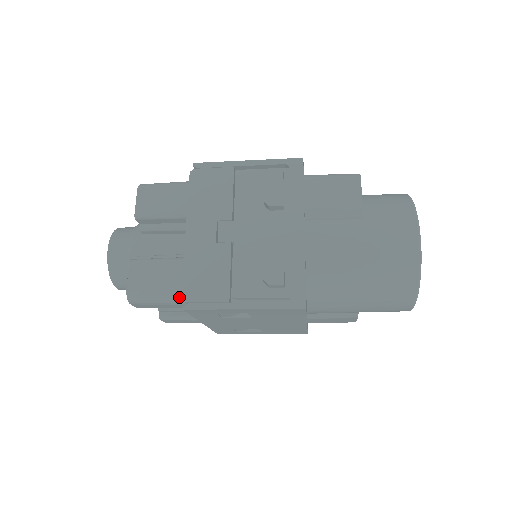
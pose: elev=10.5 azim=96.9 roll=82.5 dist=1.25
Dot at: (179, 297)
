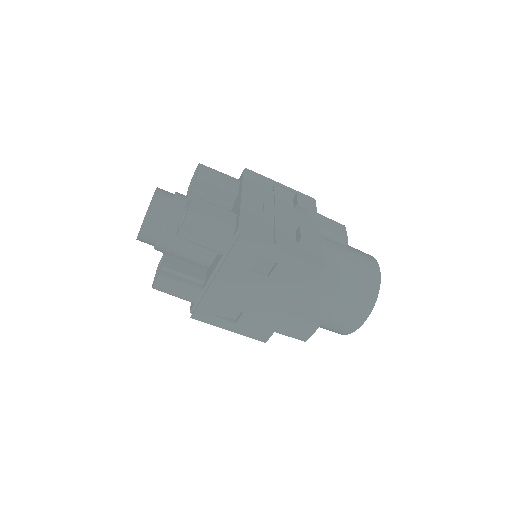
Dot at: (229, 232)
